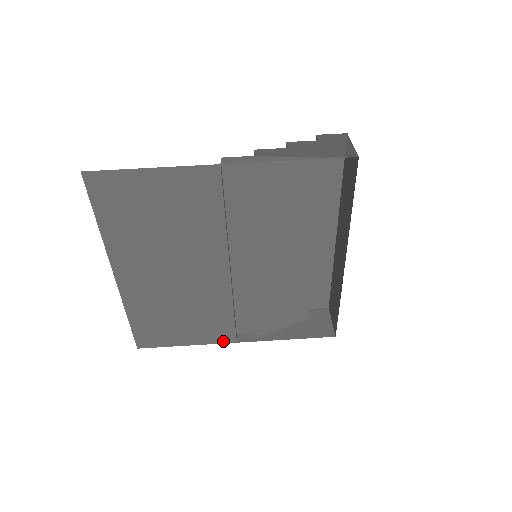
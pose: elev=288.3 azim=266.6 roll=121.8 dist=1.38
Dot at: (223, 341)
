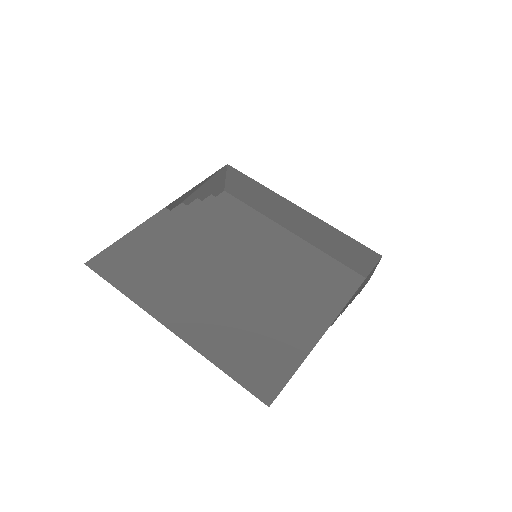
Dot at: (323, 328)
